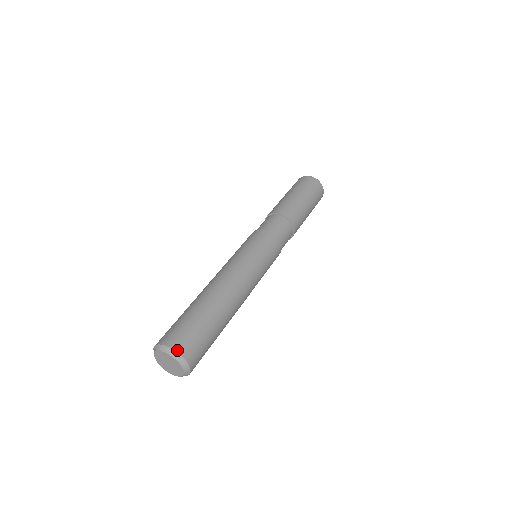
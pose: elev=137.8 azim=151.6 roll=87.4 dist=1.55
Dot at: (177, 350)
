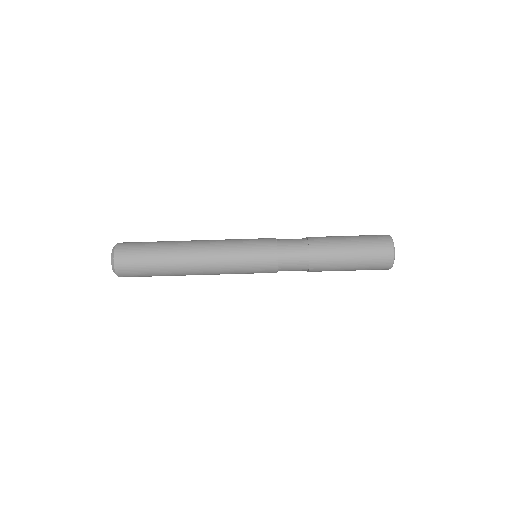
Dot at: (115, 262)
